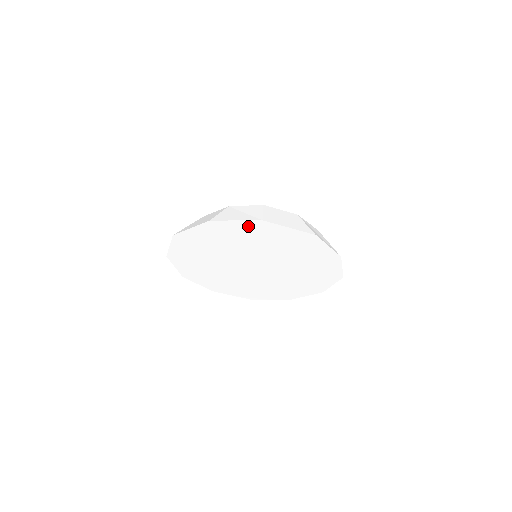
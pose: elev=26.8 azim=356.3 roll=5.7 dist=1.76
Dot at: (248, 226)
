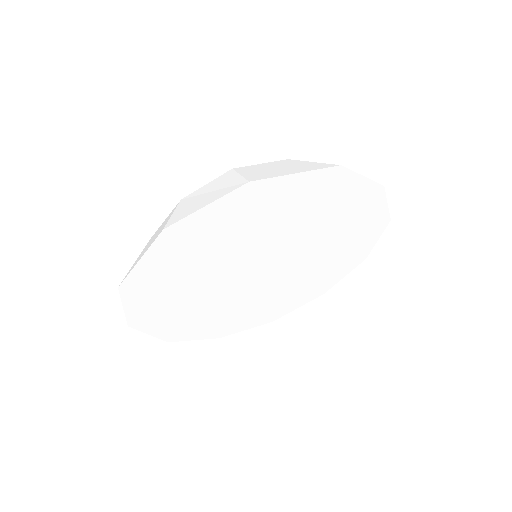
Dot at: (229, 206)
